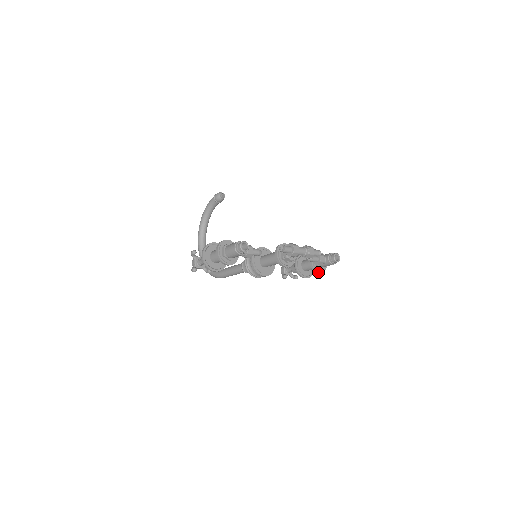
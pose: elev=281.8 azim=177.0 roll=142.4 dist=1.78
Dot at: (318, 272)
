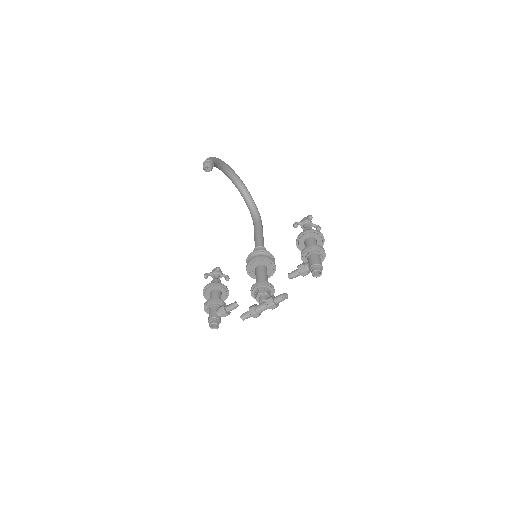
Dot at: occluded
